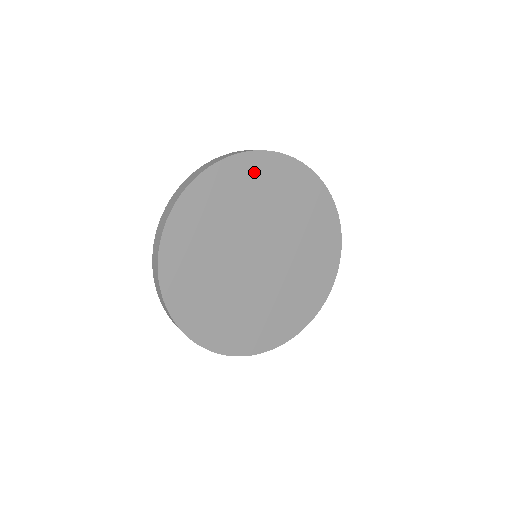
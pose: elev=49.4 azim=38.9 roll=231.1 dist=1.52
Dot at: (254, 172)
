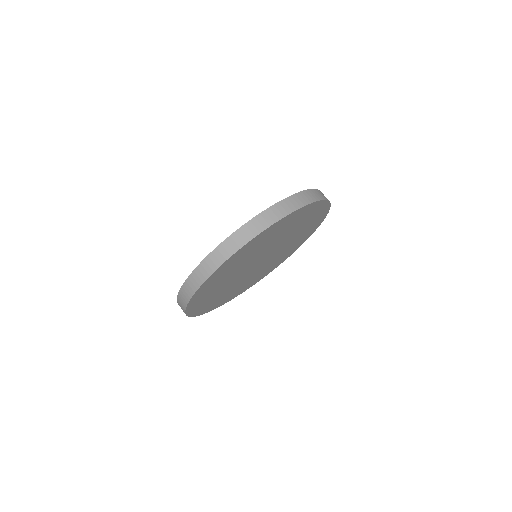
Dot at: (285, 223)
